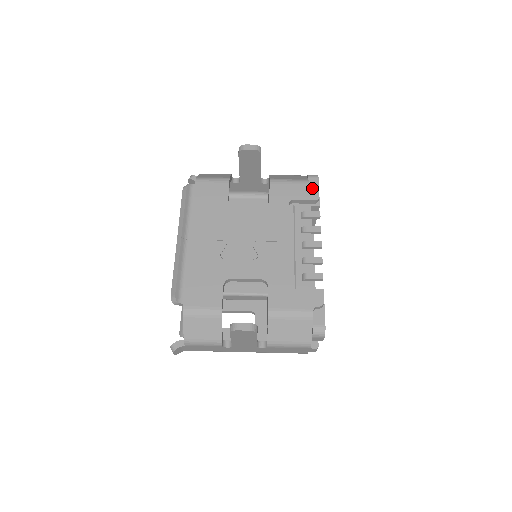
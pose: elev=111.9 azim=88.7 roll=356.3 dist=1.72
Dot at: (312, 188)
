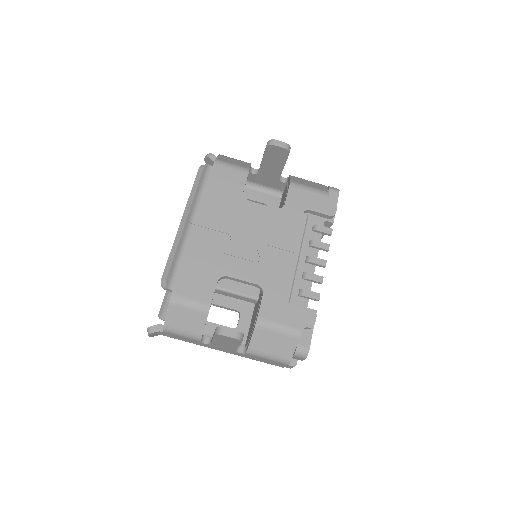
Dot at: (331, 202)
